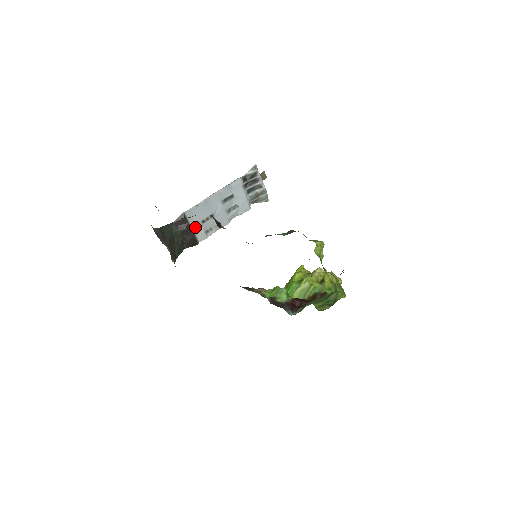
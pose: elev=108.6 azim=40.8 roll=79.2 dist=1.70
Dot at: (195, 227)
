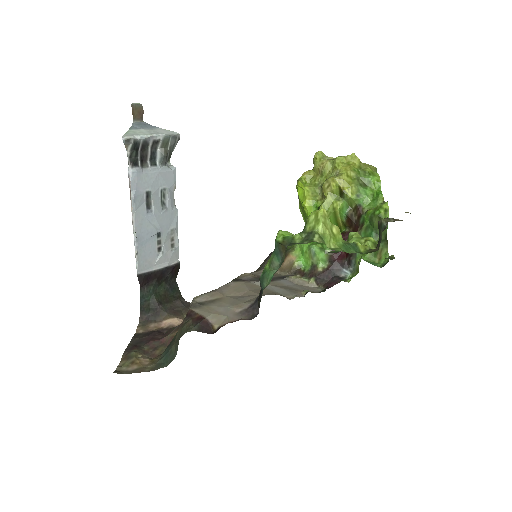
Dot at: (160, 263)
